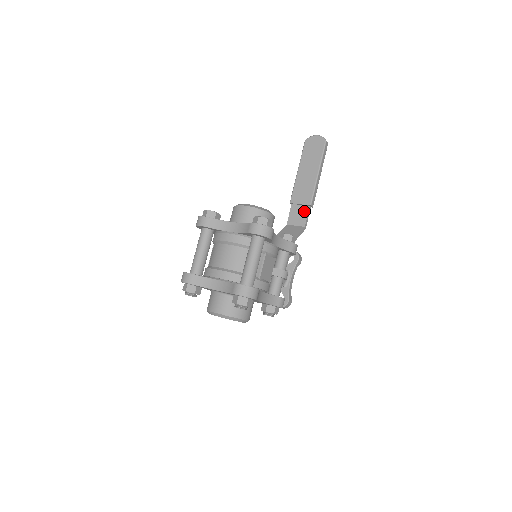
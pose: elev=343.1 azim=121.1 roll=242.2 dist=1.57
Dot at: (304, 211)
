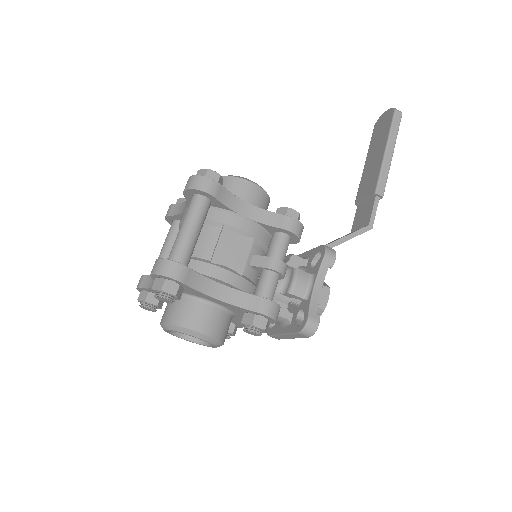
Dot at: (369, 205)
